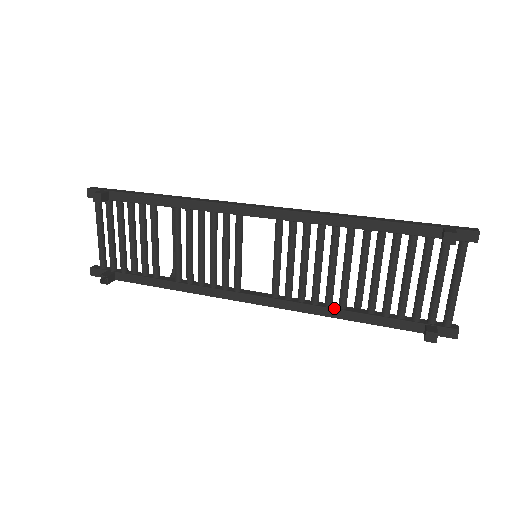
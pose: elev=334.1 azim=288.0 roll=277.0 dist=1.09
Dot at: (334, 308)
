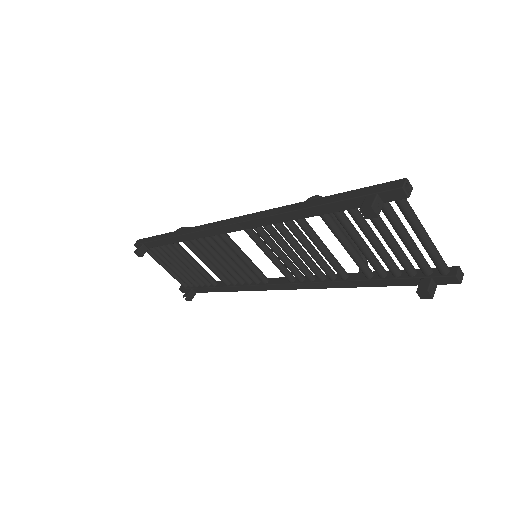
Dot at: (337, 281)
